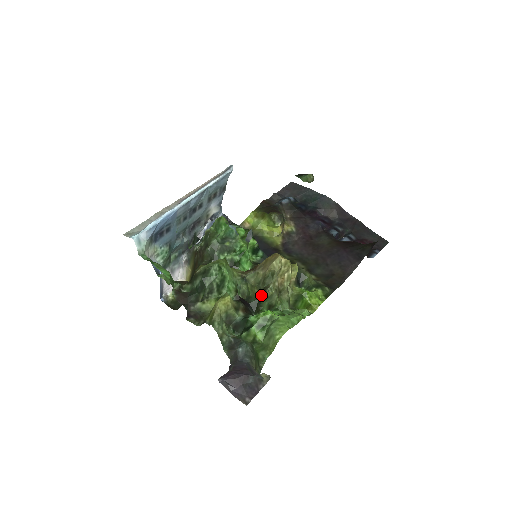
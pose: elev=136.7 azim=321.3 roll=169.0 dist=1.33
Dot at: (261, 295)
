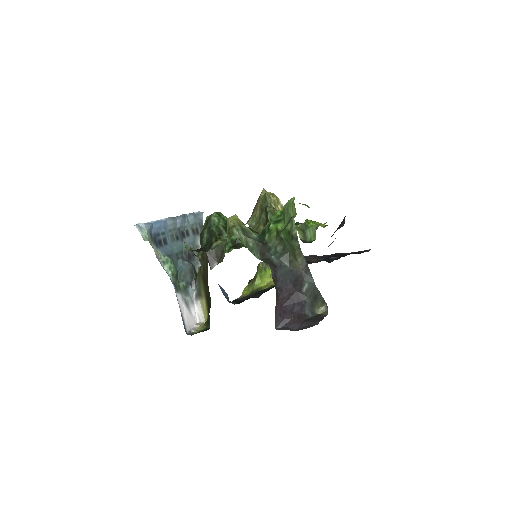
Dot at: (267, 222)
